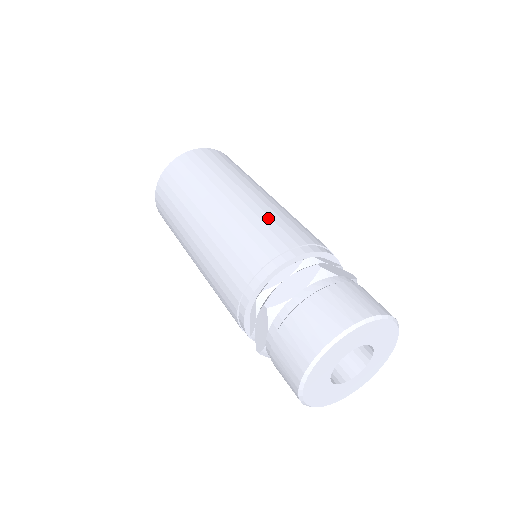
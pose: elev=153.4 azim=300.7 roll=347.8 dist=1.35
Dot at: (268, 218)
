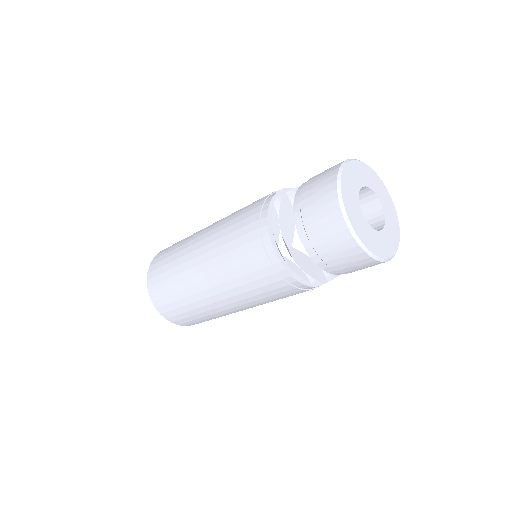
Dot at: (230, 222)
